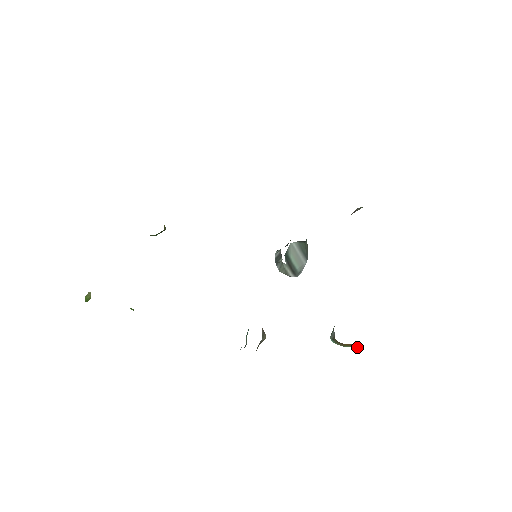
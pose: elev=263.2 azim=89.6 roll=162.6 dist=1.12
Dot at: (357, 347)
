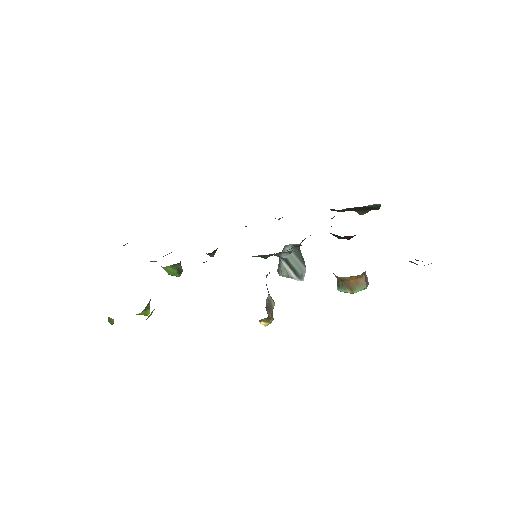
Dot at: (365, 286)
